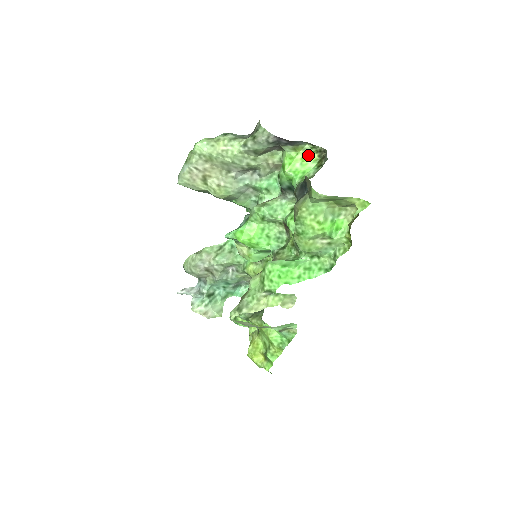
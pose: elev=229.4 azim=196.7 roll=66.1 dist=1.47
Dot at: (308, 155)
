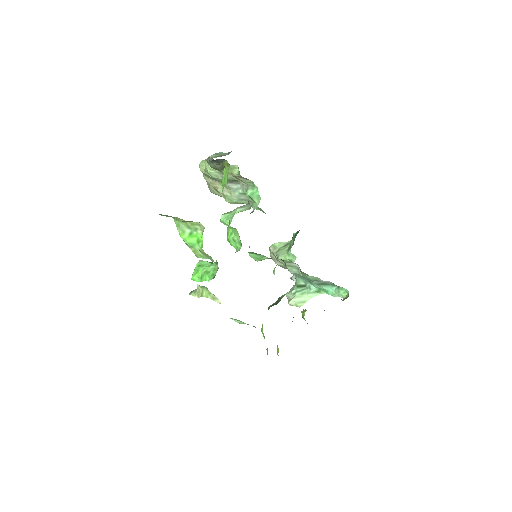
Dot at: (227, 170)
